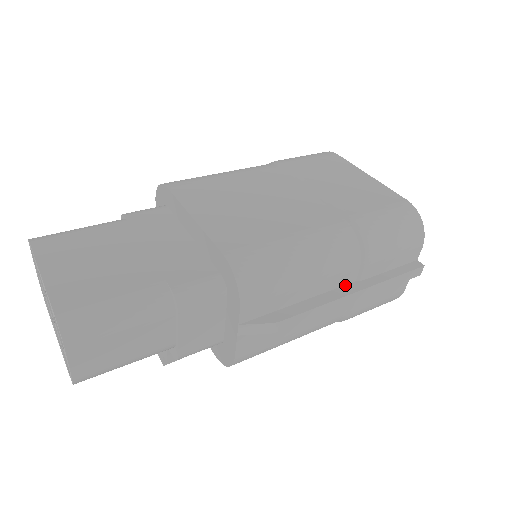
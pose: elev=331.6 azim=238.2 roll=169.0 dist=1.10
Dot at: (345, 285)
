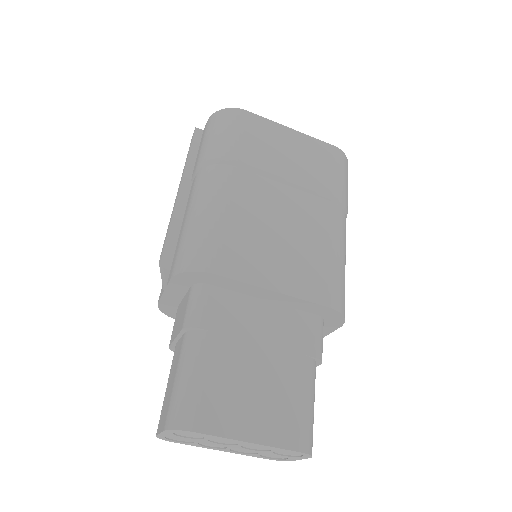
Dot at: occluded
